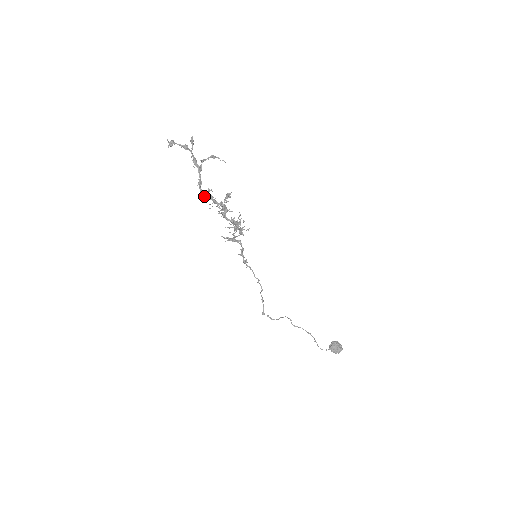
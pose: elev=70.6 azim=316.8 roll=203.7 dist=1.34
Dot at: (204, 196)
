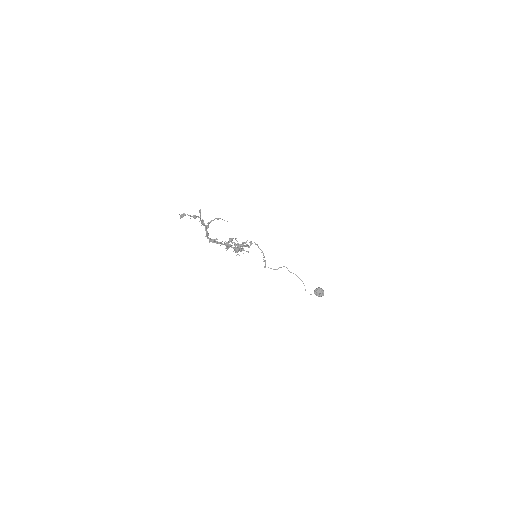
Dot at: (211, 241)
